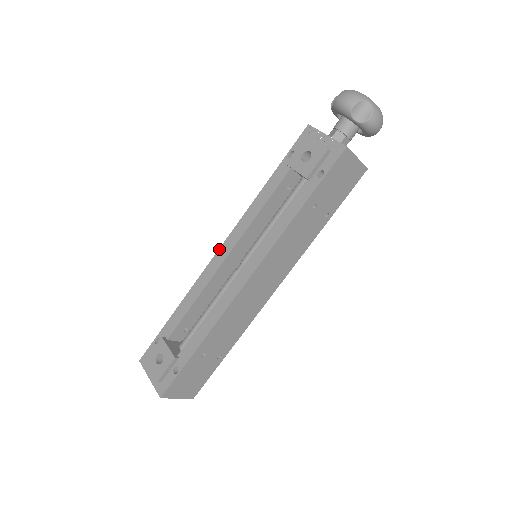
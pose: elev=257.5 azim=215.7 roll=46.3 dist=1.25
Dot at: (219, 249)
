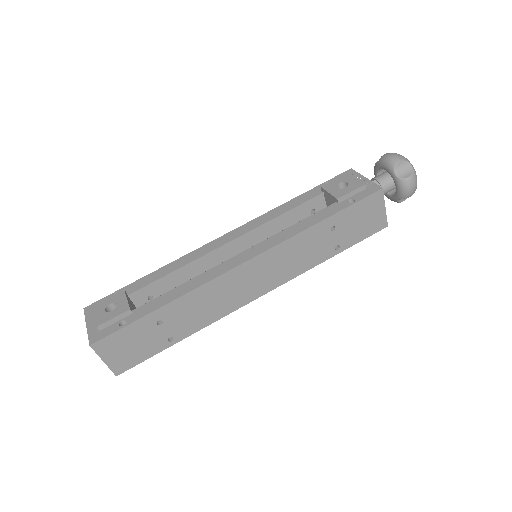
Dot at: (224, 234)
